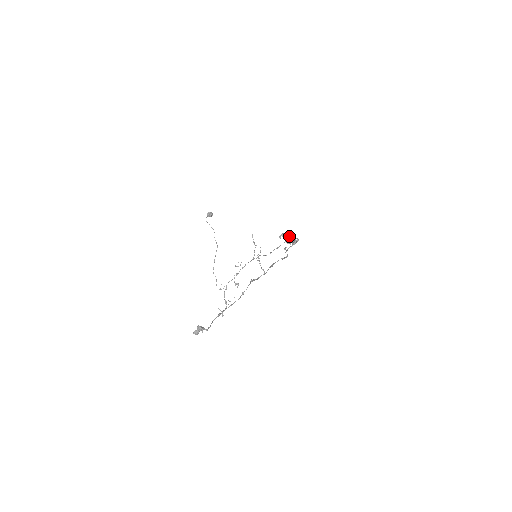
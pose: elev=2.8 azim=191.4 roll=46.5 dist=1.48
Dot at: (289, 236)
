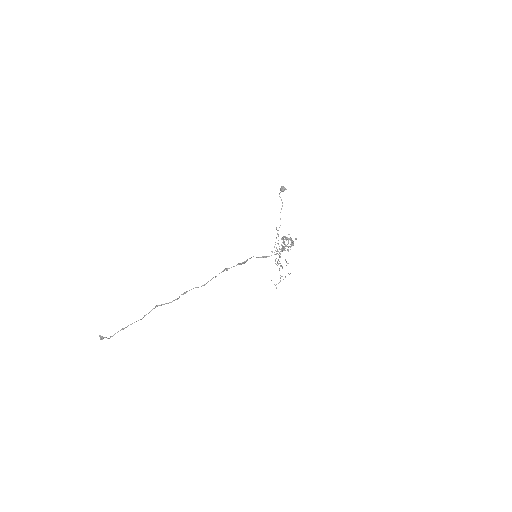
Dot at: (288, 240)
